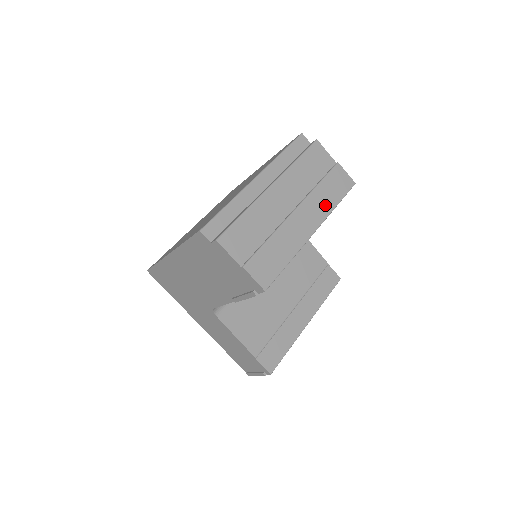
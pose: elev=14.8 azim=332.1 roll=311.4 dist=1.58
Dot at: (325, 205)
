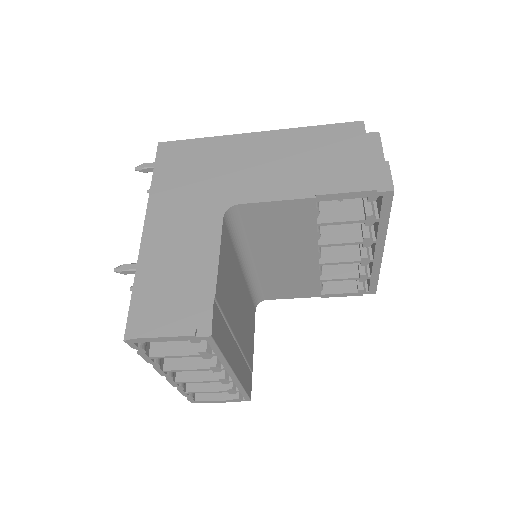
Dot at: occluded
